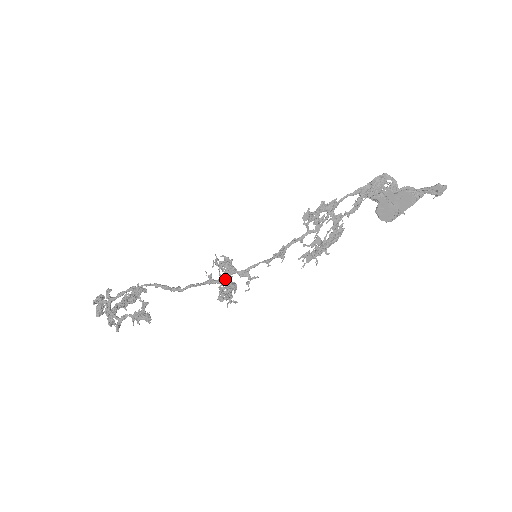
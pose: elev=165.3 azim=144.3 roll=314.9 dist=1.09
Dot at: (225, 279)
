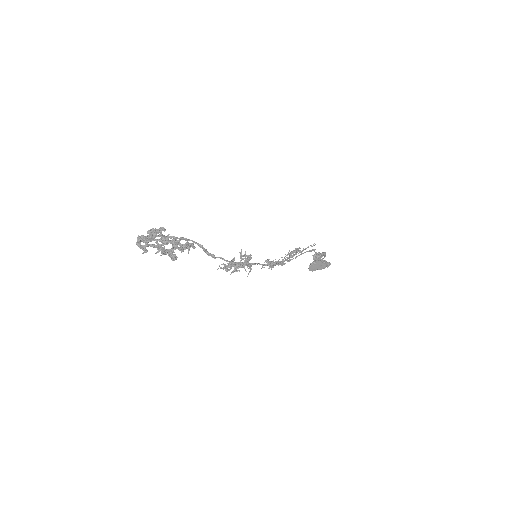
Dot at: (244, 267)
